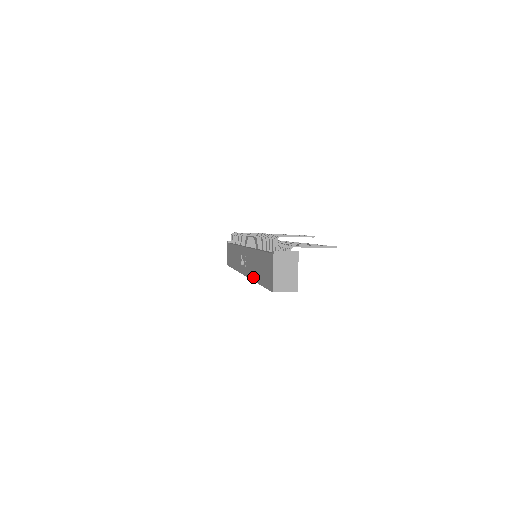
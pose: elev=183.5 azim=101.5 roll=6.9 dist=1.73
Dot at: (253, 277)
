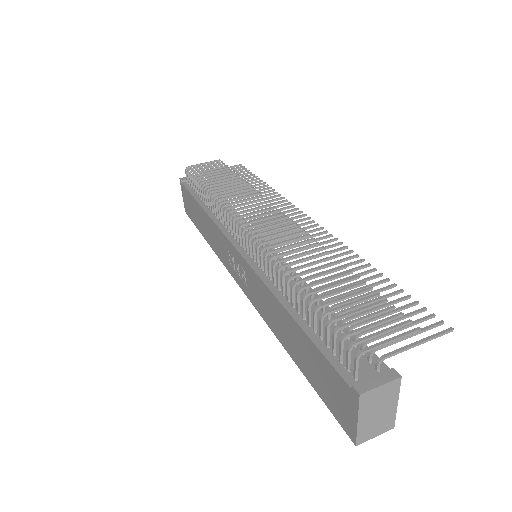
Dot at: (276, 333)
